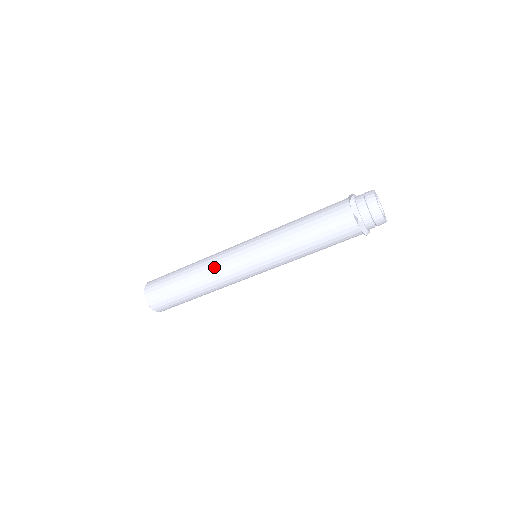
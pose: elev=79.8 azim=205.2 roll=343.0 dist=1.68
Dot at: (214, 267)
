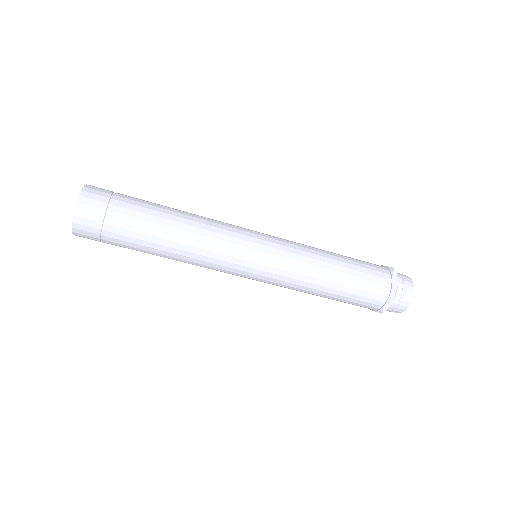
Dot at: (205, 257)
